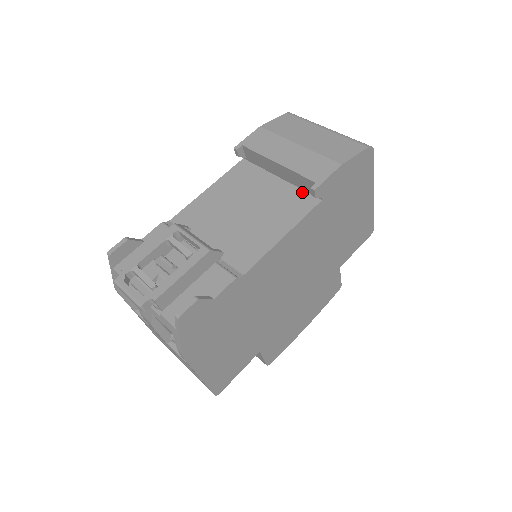
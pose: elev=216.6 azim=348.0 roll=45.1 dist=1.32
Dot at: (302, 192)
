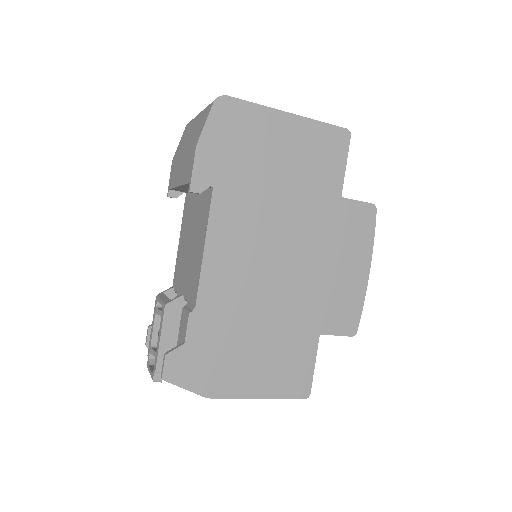
Dot at: (205, 191)
